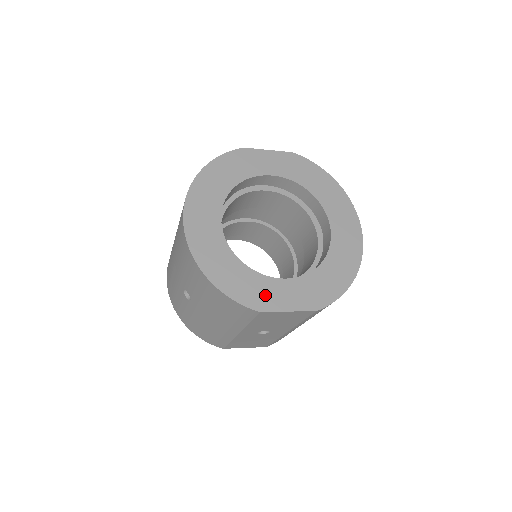
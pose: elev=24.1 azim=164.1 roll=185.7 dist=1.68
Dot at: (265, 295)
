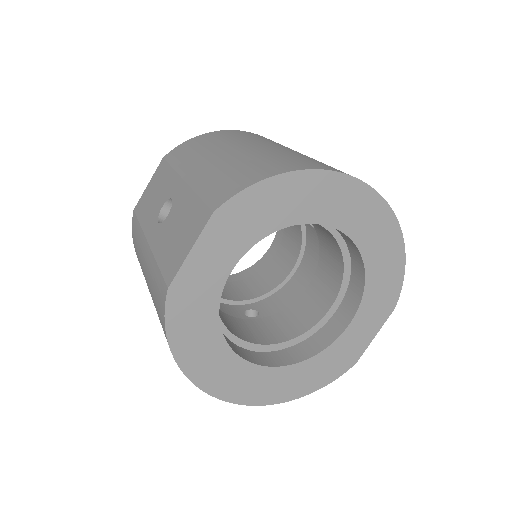
Dot at: (348, 352)
